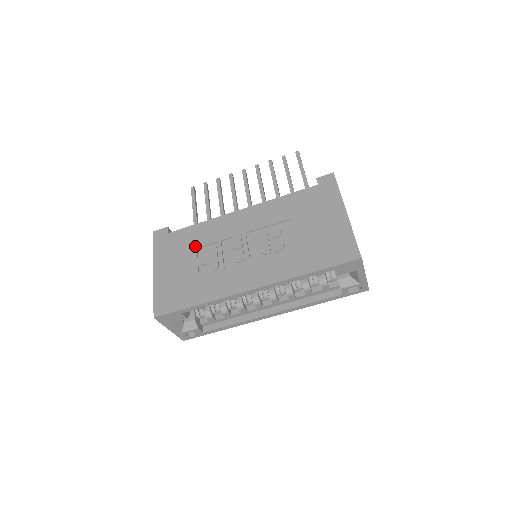
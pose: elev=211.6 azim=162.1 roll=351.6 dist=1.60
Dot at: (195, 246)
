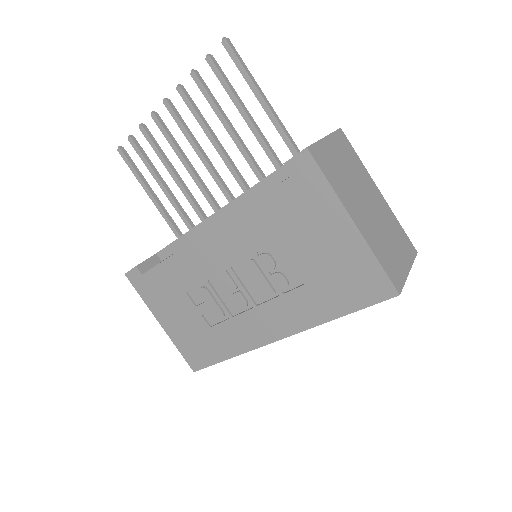
Dot at: (182, 291)
